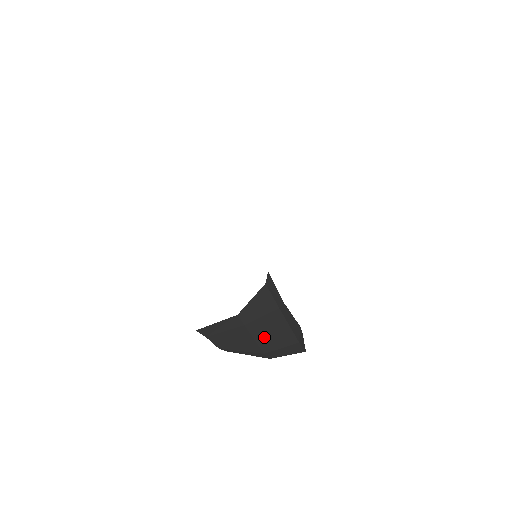
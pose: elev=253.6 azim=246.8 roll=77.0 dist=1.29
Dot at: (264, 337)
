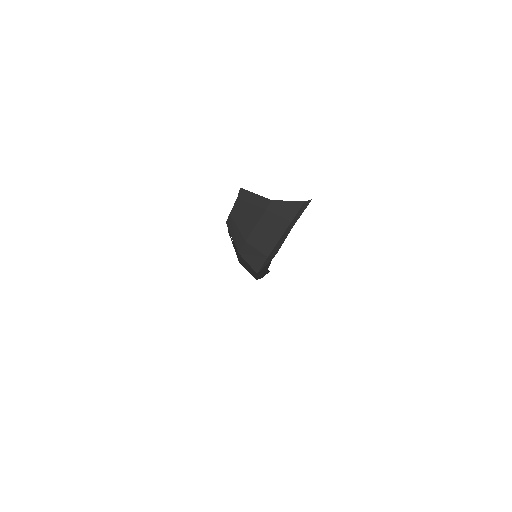
Dot at: (261, 230)
